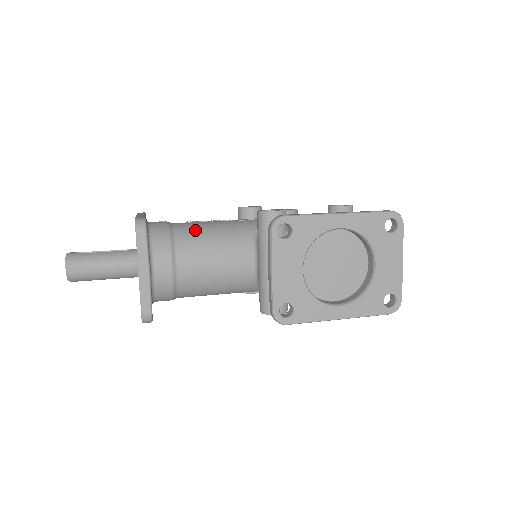
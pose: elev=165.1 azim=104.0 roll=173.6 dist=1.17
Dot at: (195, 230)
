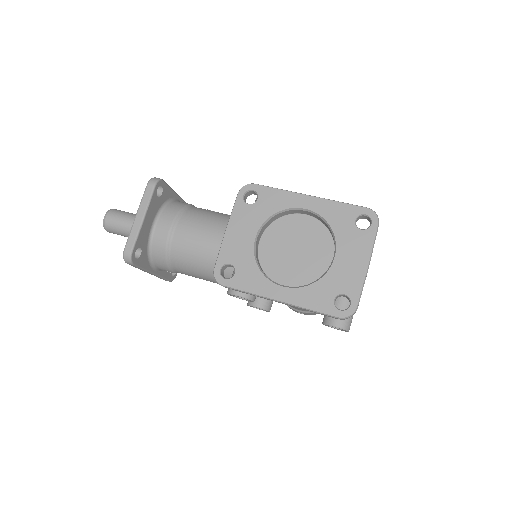
Dot at: (207, 211)
